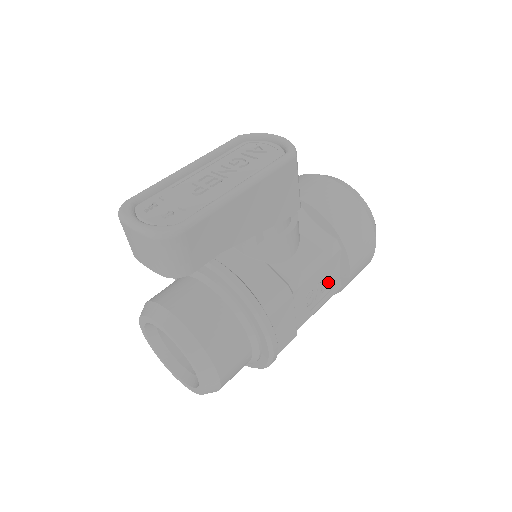
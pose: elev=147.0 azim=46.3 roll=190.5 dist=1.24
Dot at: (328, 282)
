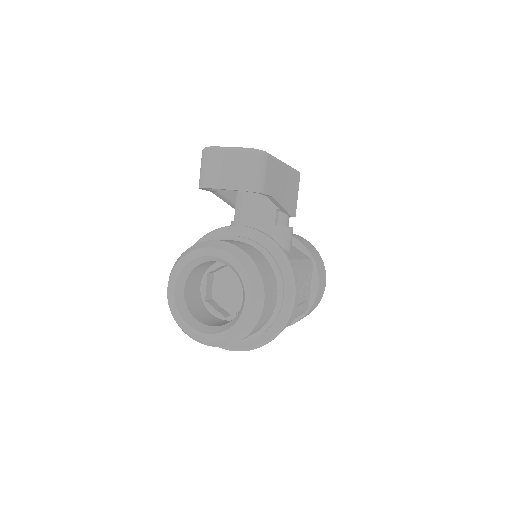
Dot at: (306, 290)
